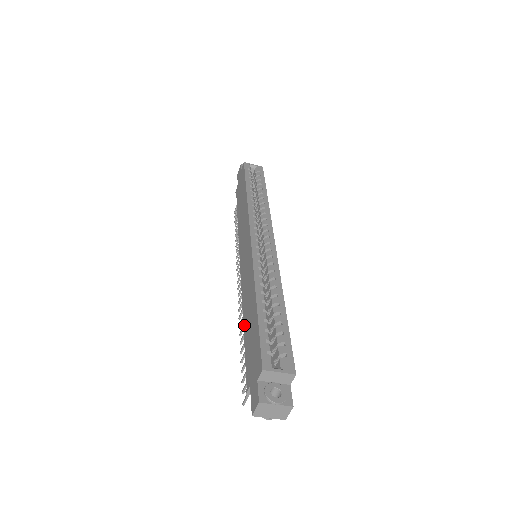
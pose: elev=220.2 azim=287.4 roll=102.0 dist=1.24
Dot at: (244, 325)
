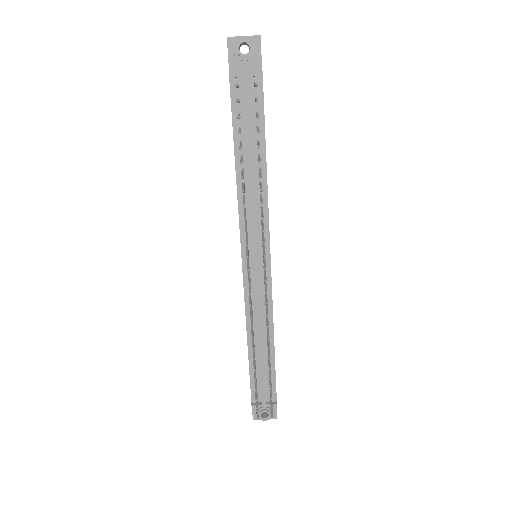
Dot at: occluded
